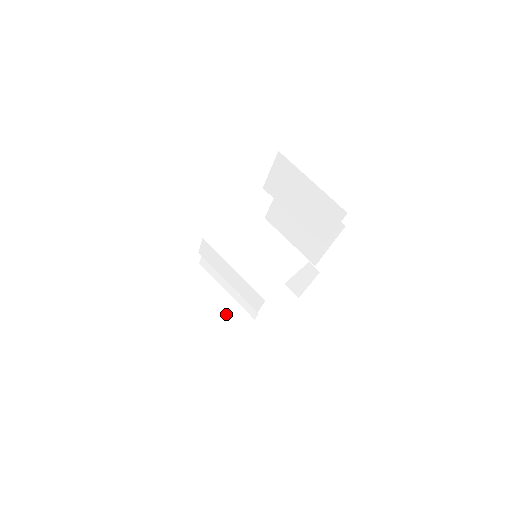
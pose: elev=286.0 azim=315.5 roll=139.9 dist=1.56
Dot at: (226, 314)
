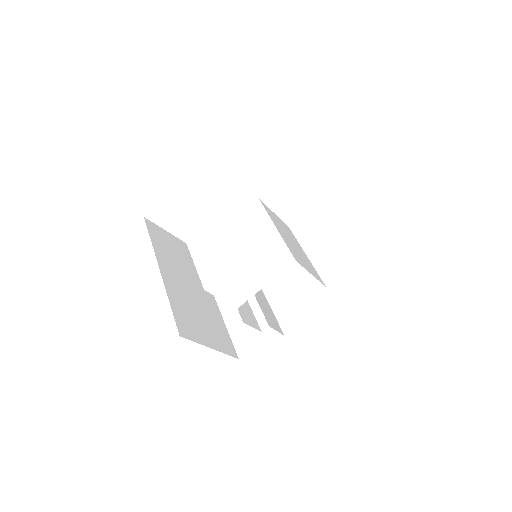
Dot at: occluded
